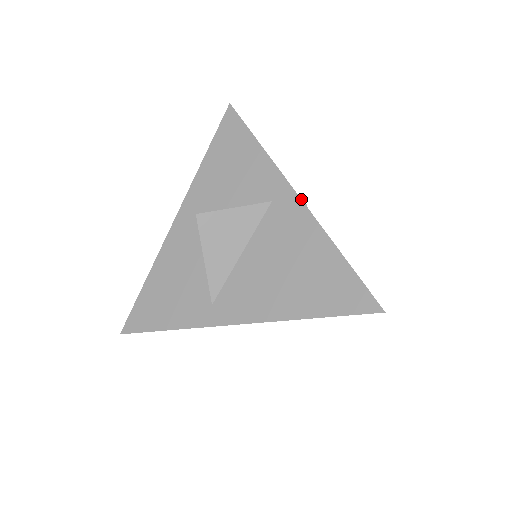
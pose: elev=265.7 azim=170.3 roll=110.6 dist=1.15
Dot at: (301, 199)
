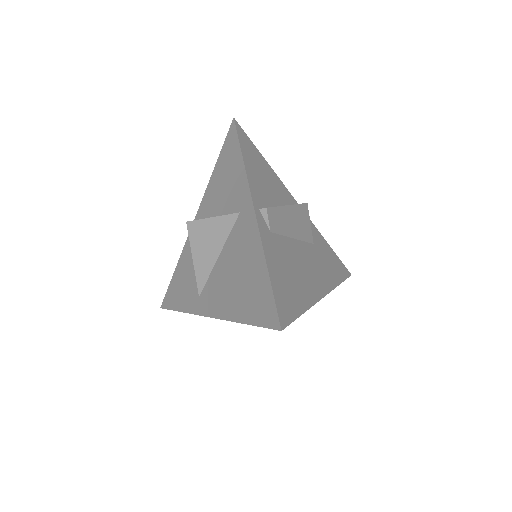
Dot at: (255, 212)
